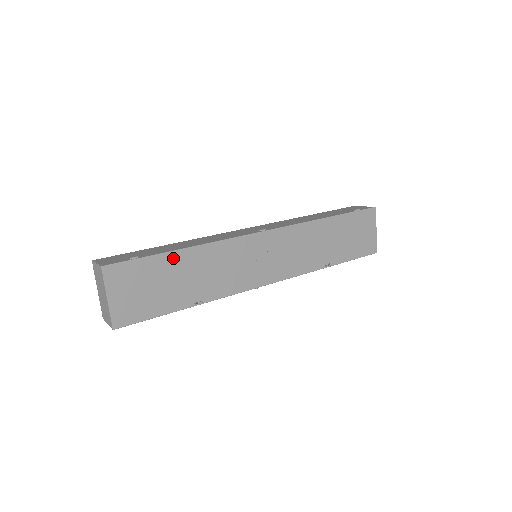
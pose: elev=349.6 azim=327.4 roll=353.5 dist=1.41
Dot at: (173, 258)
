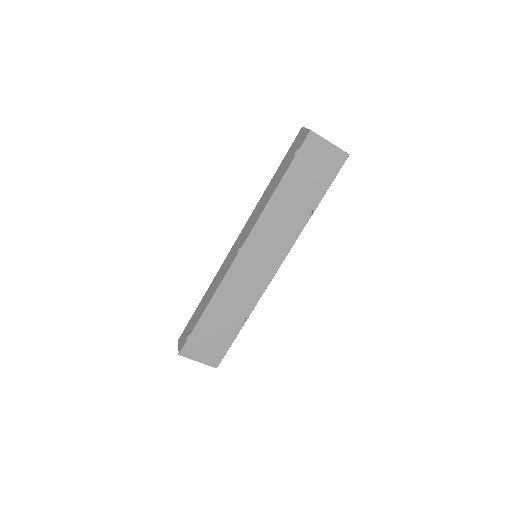
Dot at: (206, 318)
